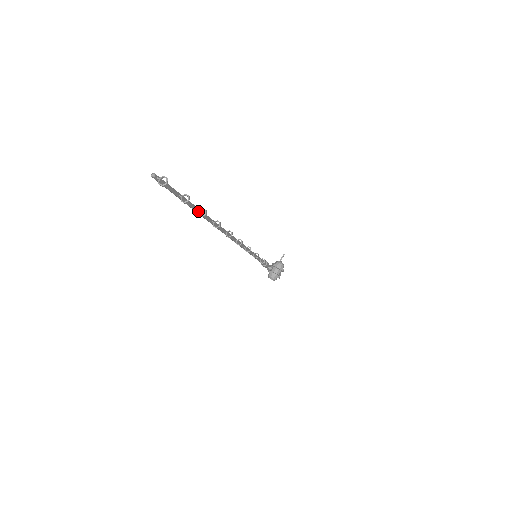
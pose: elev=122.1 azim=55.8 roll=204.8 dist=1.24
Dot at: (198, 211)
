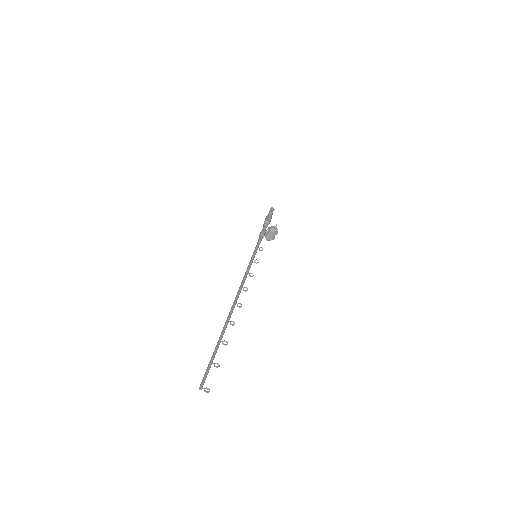
Dot at: (221, 339)
